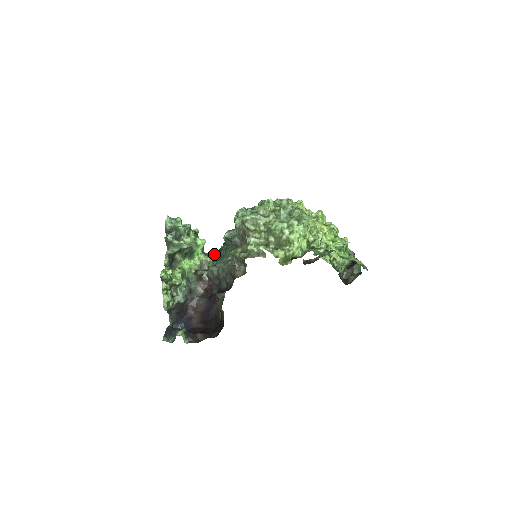
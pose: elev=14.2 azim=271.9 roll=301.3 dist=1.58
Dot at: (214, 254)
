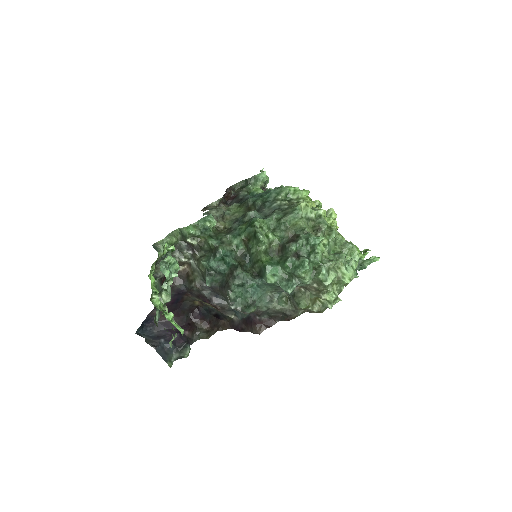
Dot at: occluded
